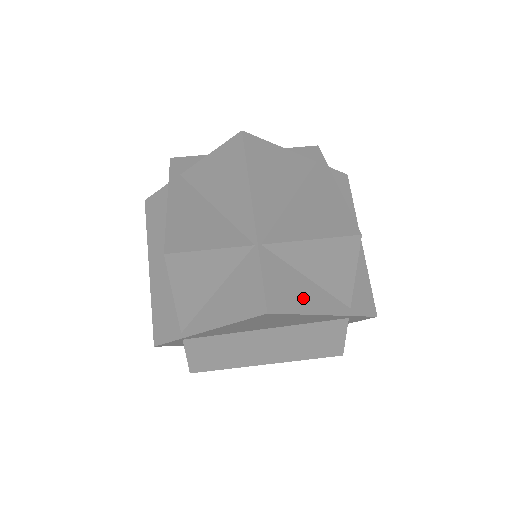
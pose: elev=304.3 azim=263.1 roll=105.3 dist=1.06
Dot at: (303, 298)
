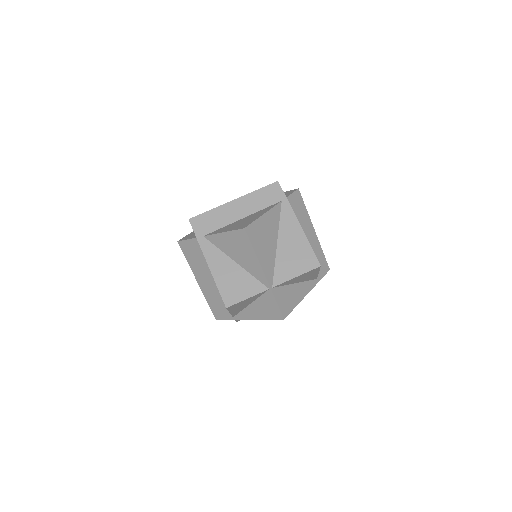
Dot at: (296, 296)
